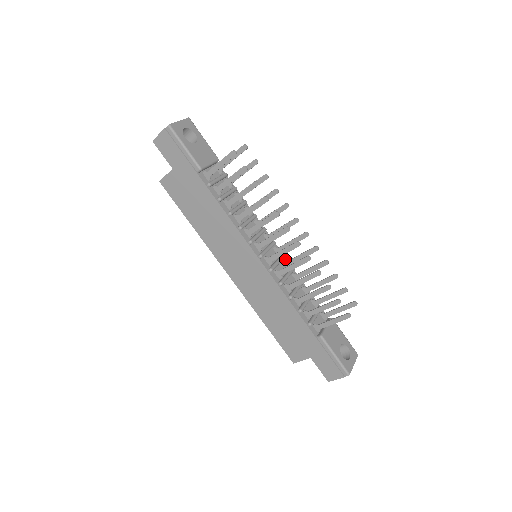
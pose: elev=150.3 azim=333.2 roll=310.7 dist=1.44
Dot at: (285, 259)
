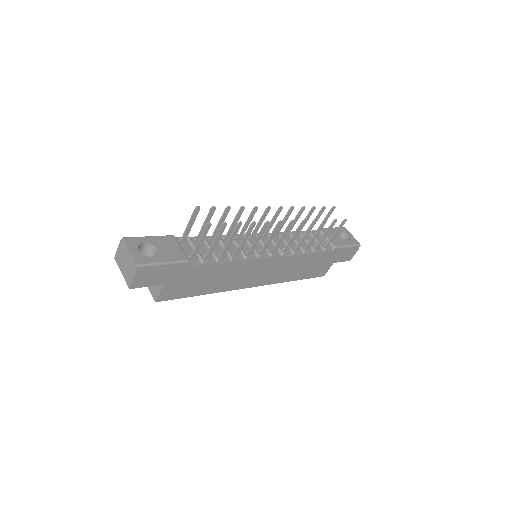
Dot at: occluded
